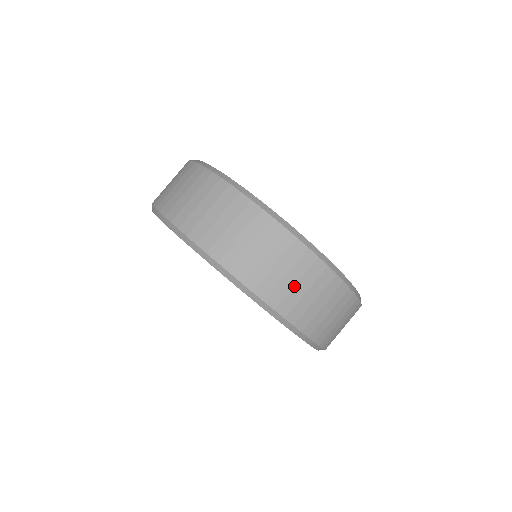
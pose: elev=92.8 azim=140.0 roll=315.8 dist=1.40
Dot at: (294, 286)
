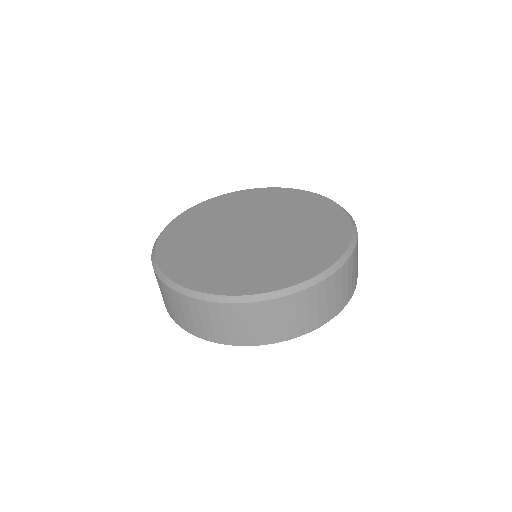
Dot at: (247, 327)
